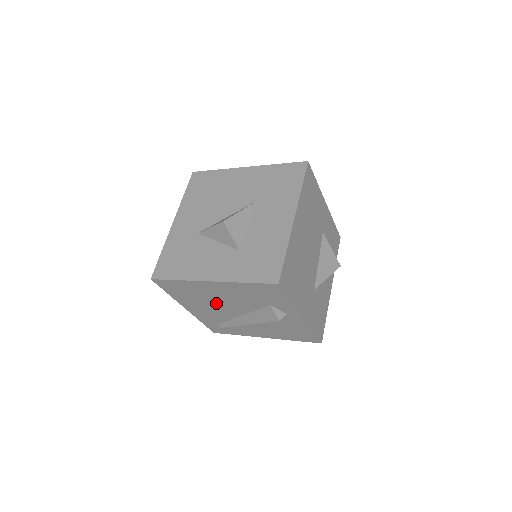
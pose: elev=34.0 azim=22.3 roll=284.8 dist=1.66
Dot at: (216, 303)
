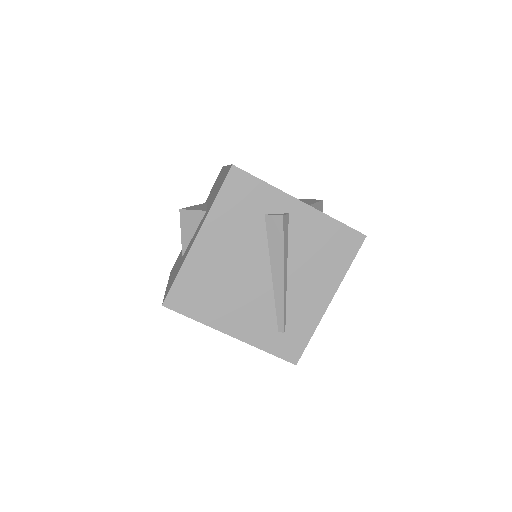
Dot at: (236, 279)
